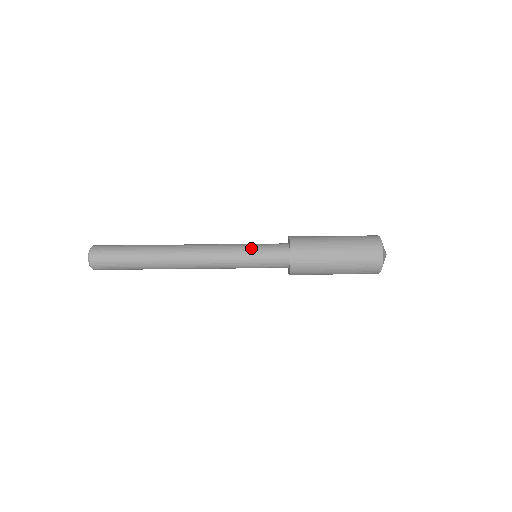
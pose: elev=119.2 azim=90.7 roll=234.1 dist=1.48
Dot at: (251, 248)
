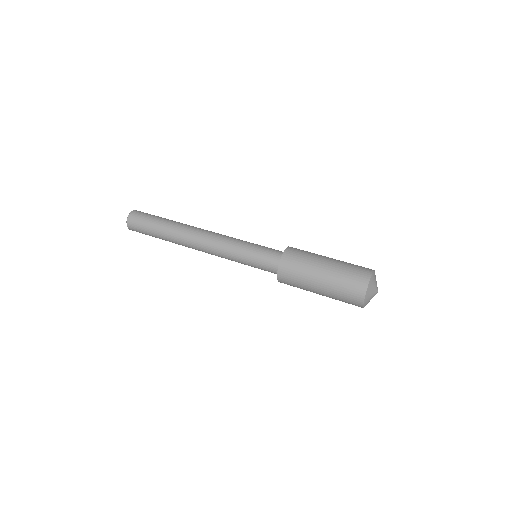
Dot at: (255, 244)
